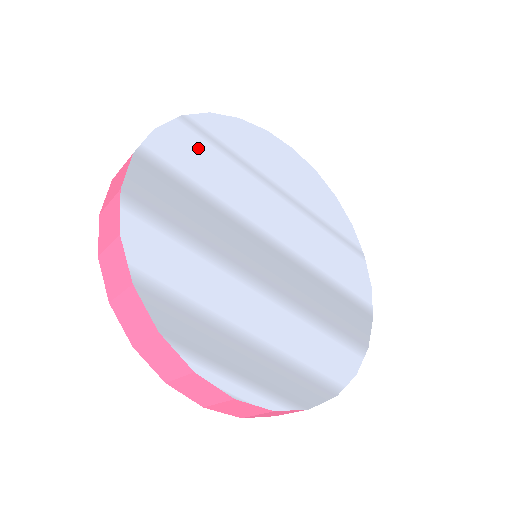
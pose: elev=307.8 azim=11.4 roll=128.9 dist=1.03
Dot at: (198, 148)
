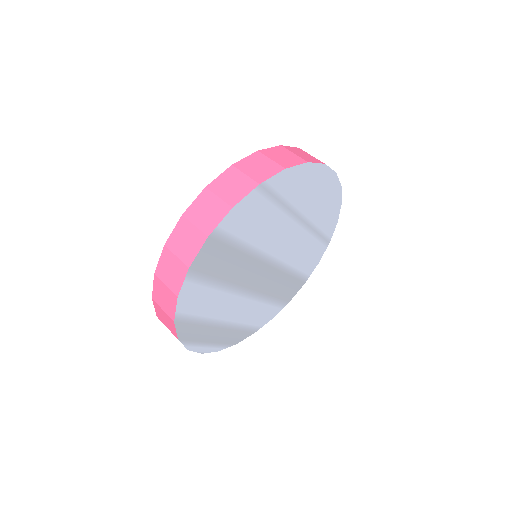
Dot at: (258, 209)
